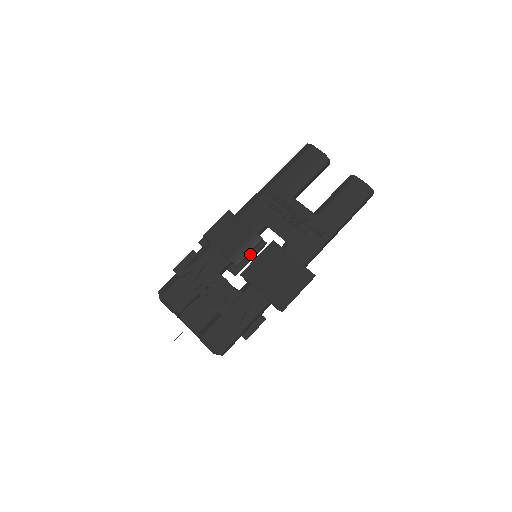
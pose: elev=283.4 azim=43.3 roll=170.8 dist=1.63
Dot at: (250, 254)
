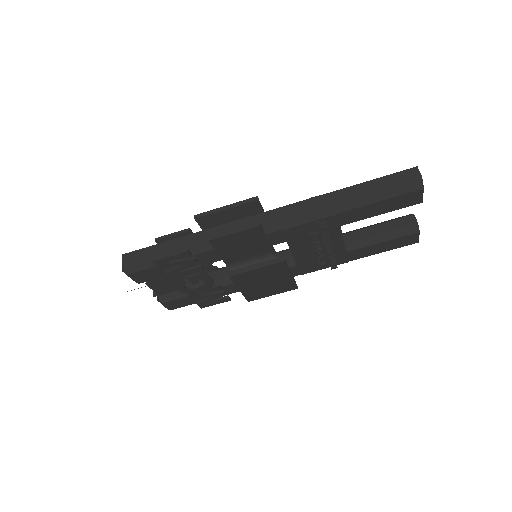
Dot at: occluded
